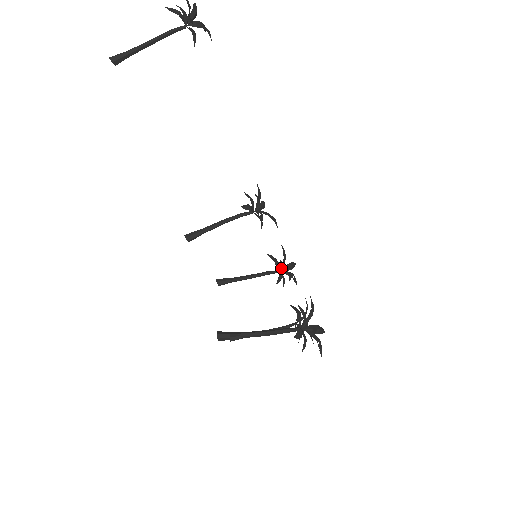
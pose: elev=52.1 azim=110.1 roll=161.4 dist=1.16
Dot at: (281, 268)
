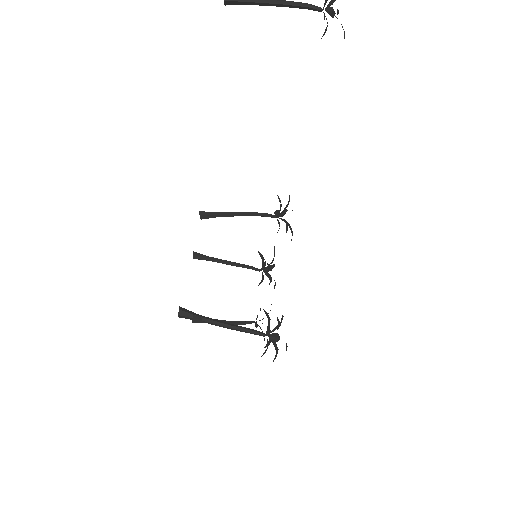
Dot at: (264, 268)
